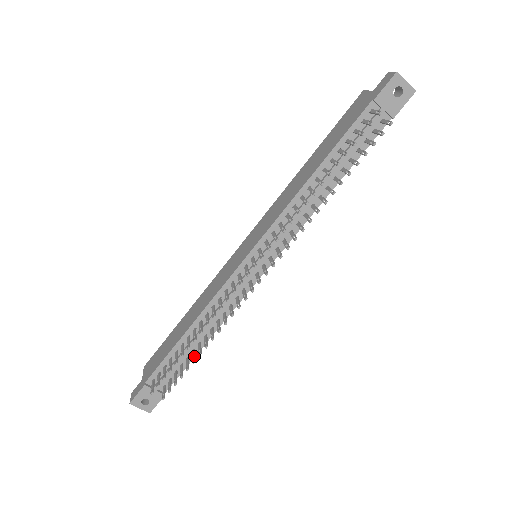
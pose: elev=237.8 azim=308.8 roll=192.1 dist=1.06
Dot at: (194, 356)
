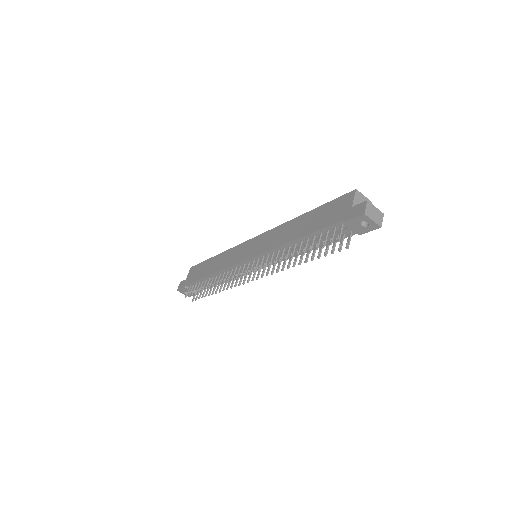
Dot at: occluded
